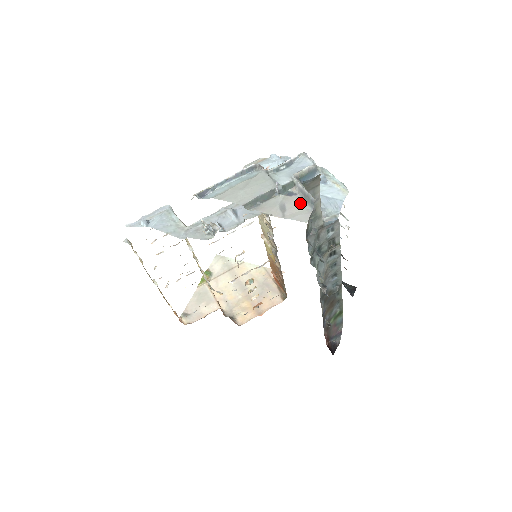
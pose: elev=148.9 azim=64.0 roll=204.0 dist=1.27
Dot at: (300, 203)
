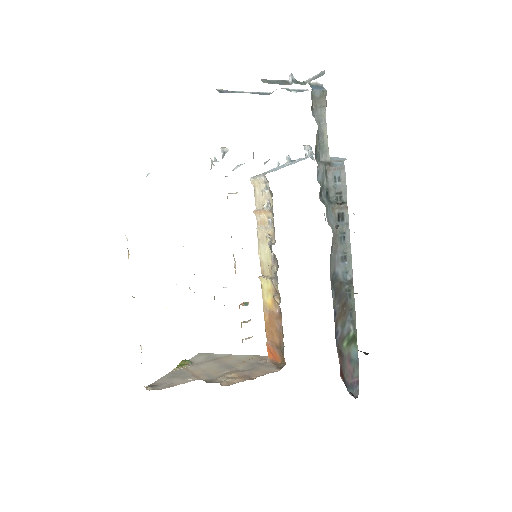
Dot at: occluded
